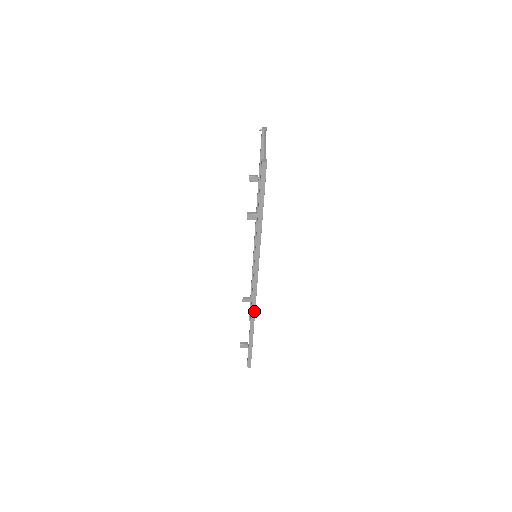
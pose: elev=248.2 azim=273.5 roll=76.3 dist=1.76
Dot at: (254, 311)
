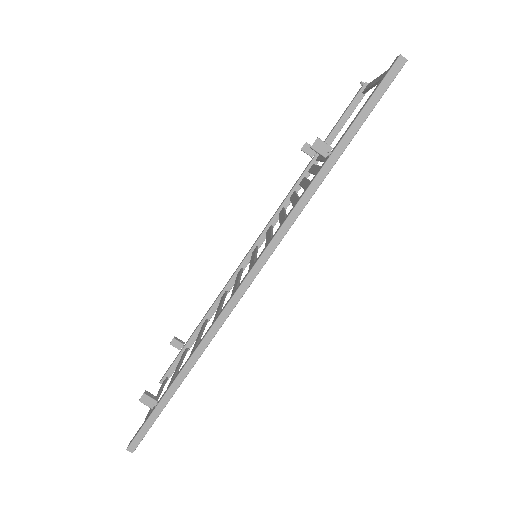
Dot at: (212, 335)
